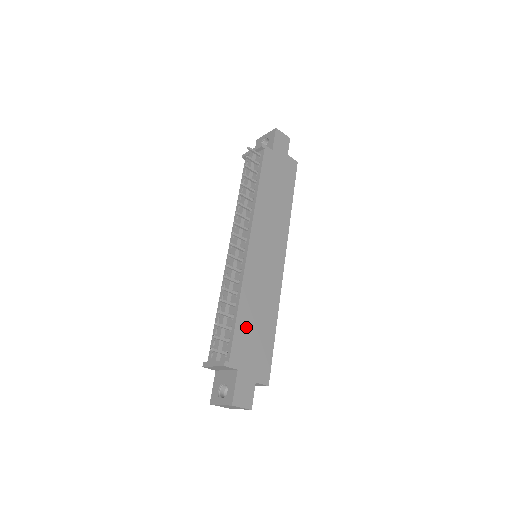
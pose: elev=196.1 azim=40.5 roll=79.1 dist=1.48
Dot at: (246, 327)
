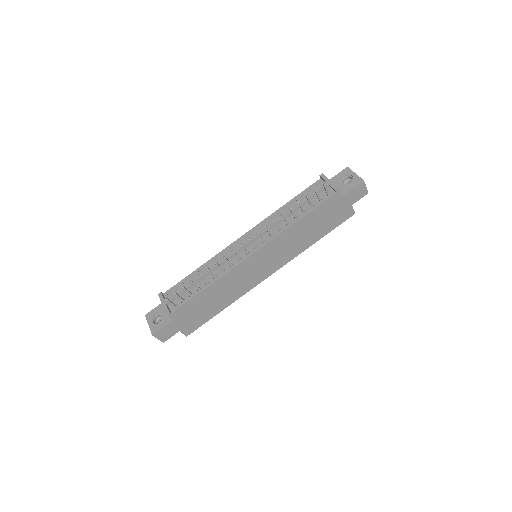
Dot at: (202, 300)
